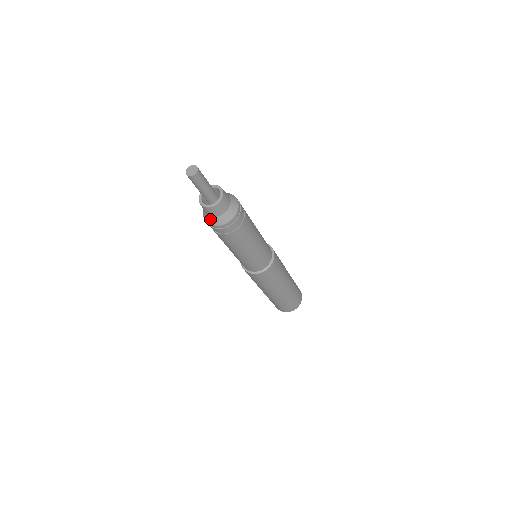
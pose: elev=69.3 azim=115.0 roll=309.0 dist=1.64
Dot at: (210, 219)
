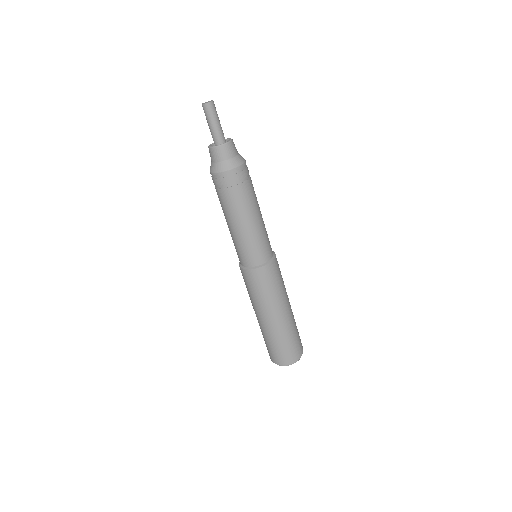
Dot at: (216, 166)
